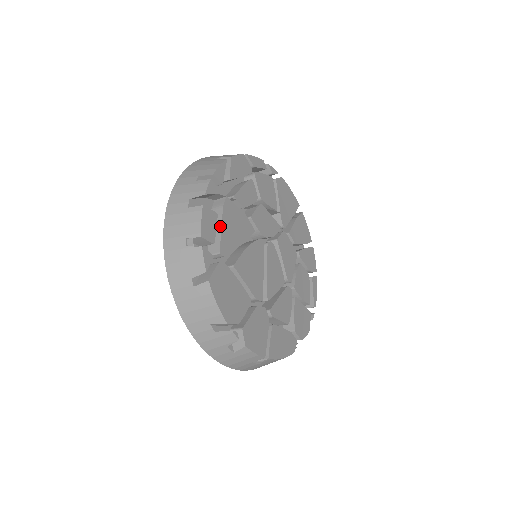
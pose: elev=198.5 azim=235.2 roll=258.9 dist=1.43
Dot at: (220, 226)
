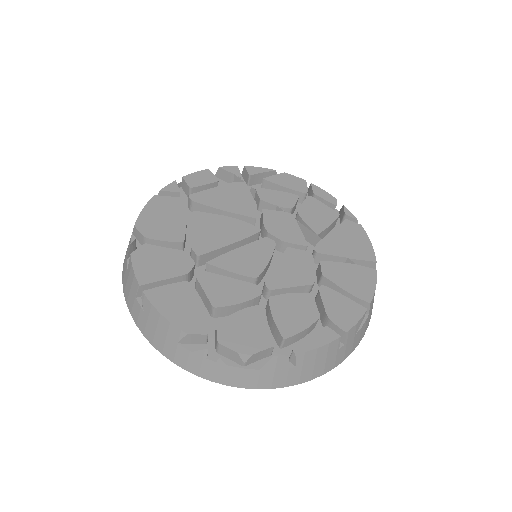
Dot at: (213, 188)
